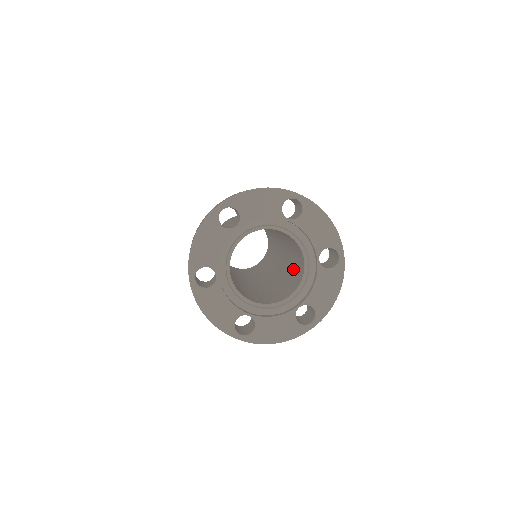
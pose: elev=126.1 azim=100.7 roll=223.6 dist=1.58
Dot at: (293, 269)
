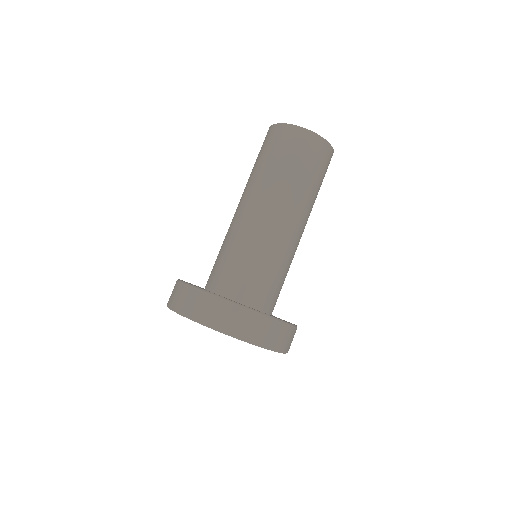
Dot at: occluded
